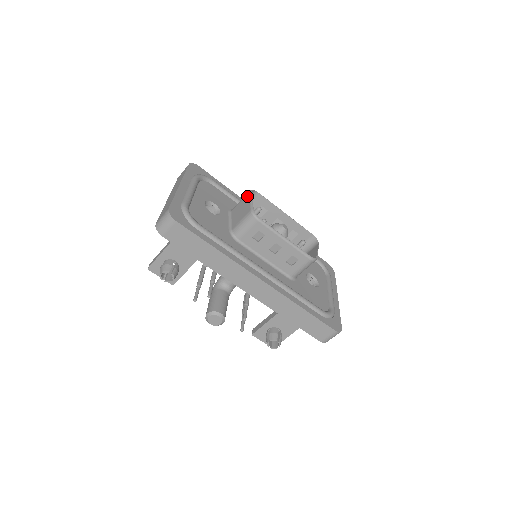
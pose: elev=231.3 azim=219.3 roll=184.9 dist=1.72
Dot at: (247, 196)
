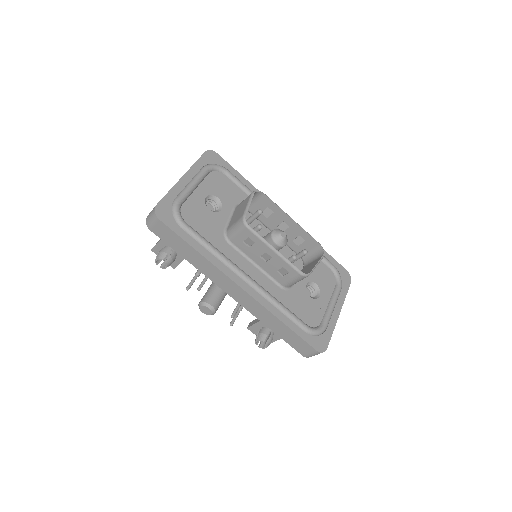
Dot at: (248, 197)
